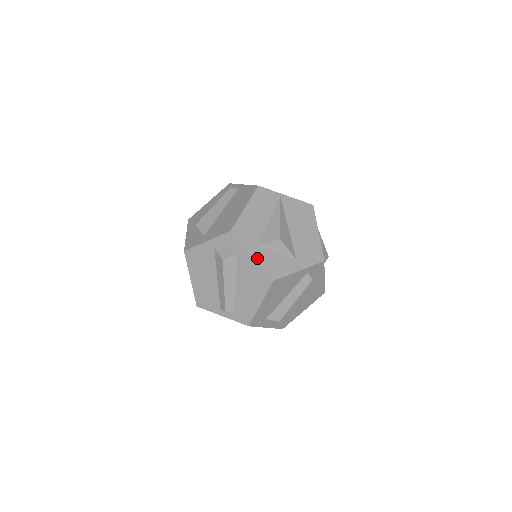
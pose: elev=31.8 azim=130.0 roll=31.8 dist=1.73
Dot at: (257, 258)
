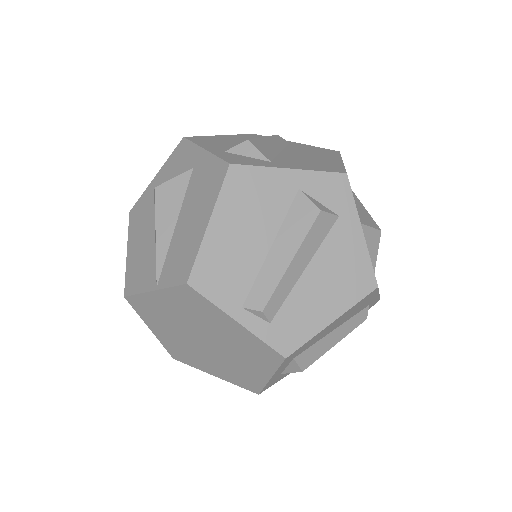
Dot at: occluded
